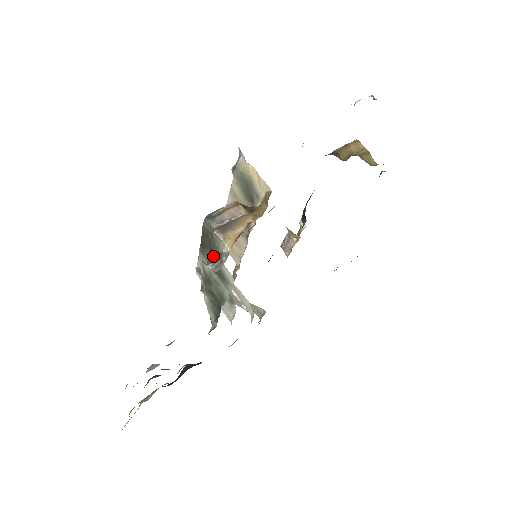
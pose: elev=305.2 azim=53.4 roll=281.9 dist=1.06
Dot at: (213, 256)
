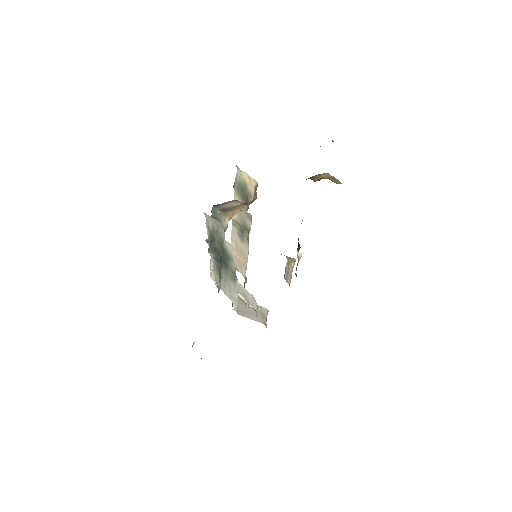
Dot at: occluded
